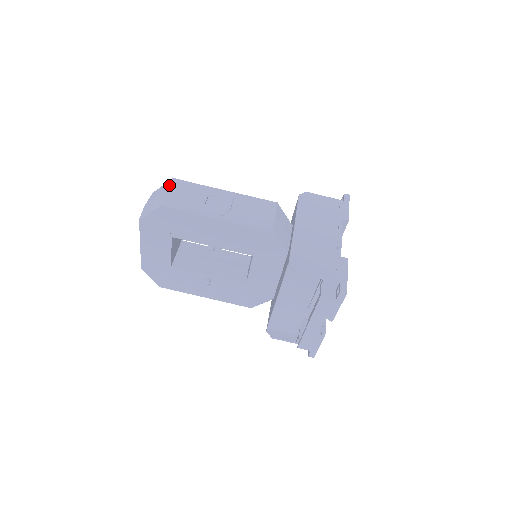
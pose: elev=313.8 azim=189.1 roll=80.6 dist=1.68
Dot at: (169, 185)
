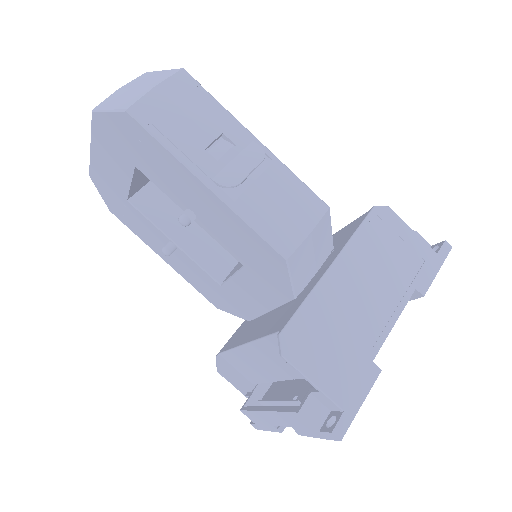
Dot at: (166, 79)
